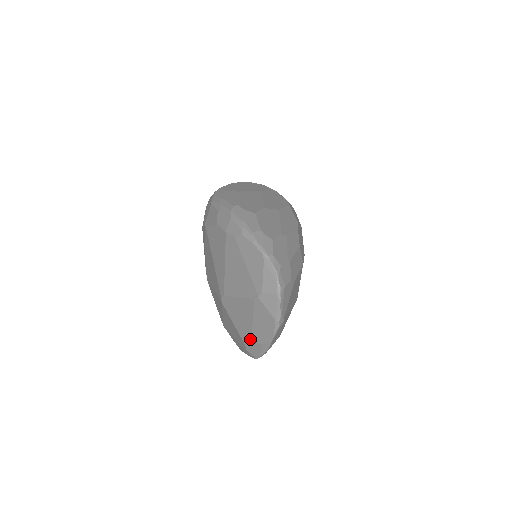
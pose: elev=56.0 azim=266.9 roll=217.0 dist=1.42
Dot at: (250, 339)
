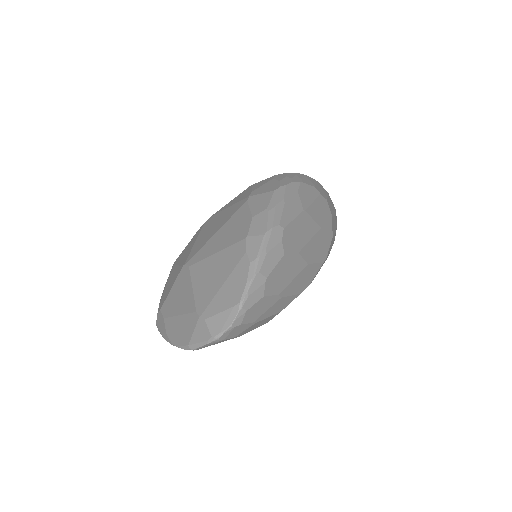
Dot at: (165, 316)
